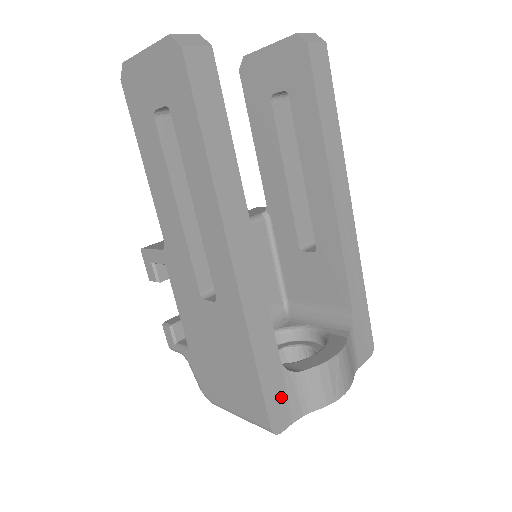
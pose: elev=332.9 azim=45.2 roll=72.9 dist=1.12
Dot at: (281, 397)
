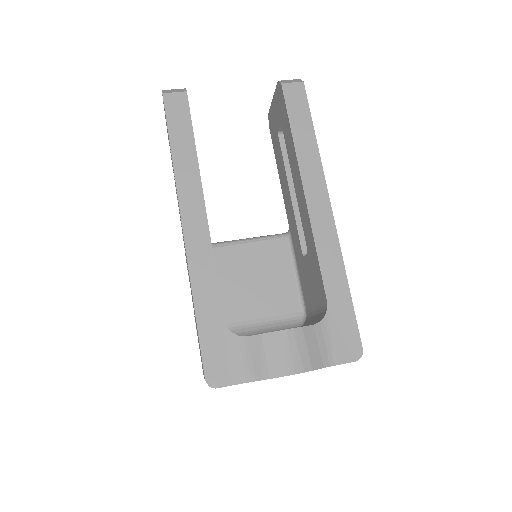
Dot at: (221, 354)
